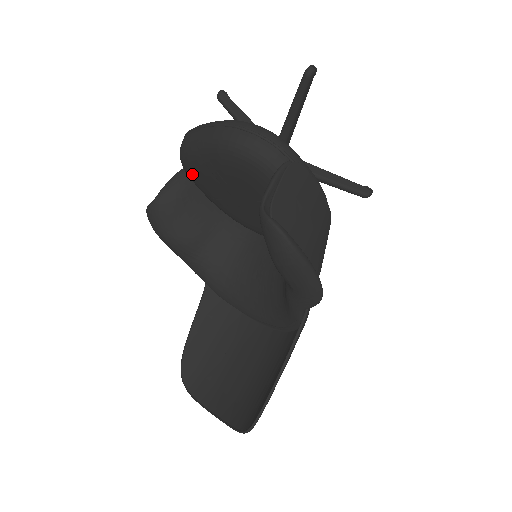
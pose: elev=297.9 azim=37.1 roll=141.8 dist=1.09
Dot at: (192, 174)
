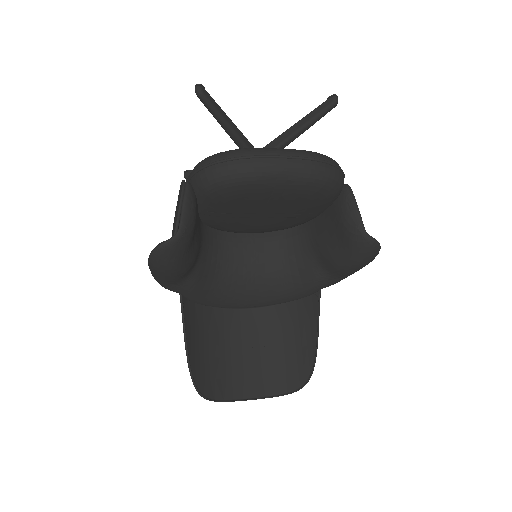
Dot at: (228, 197)
